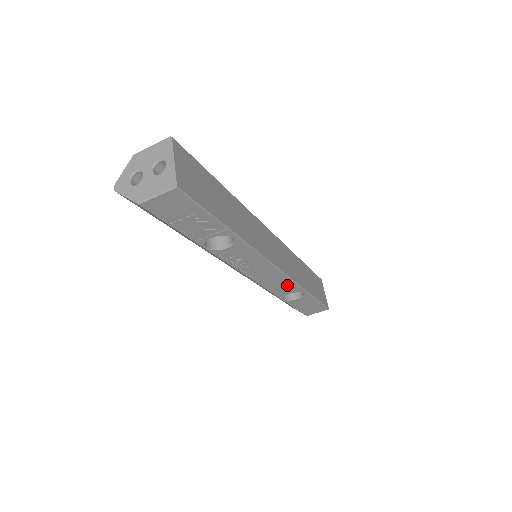
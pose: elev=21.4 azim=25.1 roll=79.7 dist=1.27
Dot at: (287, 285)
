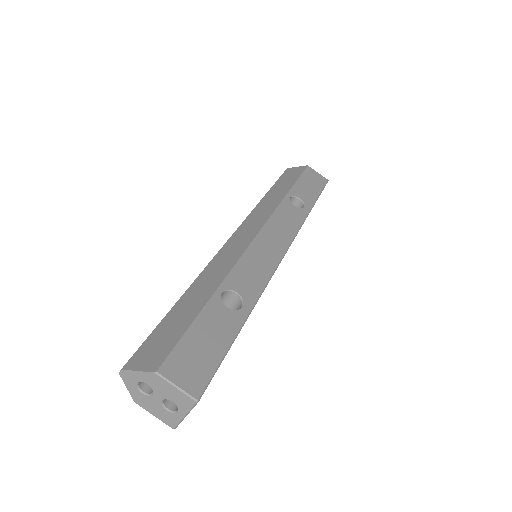
Dot at: occluded
